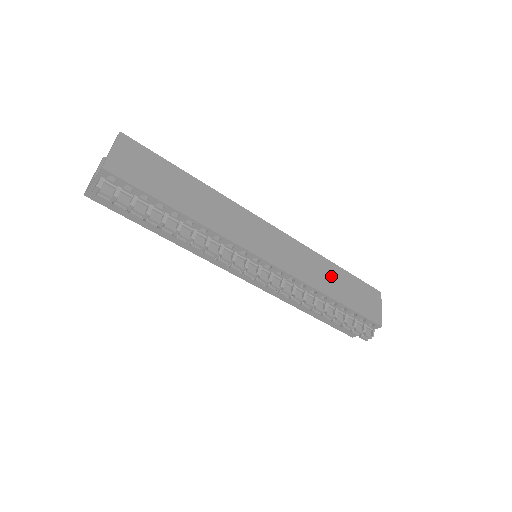
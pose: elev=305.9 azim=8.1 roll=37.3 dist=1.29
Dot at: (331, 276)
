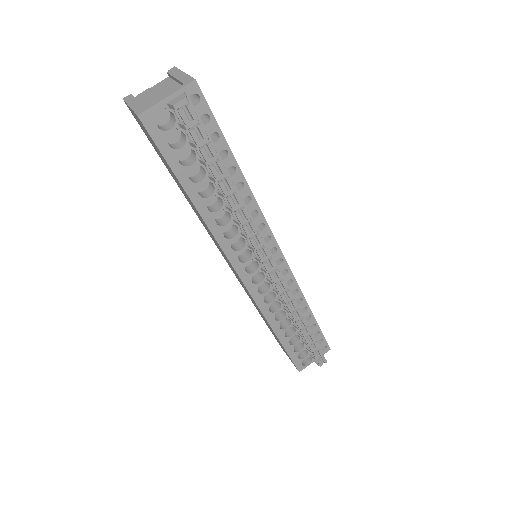
Dot at: occluded
